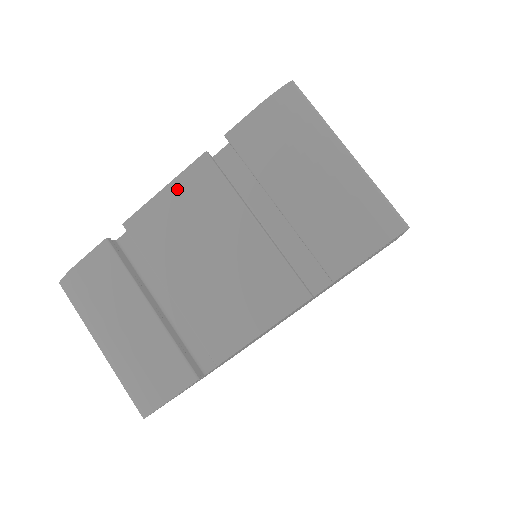
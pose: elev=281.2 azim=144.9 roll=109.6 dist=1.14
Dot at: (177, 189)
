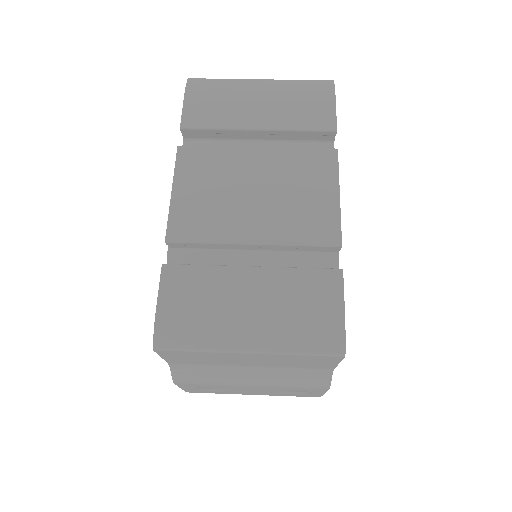
Dot at: (182, 181)
